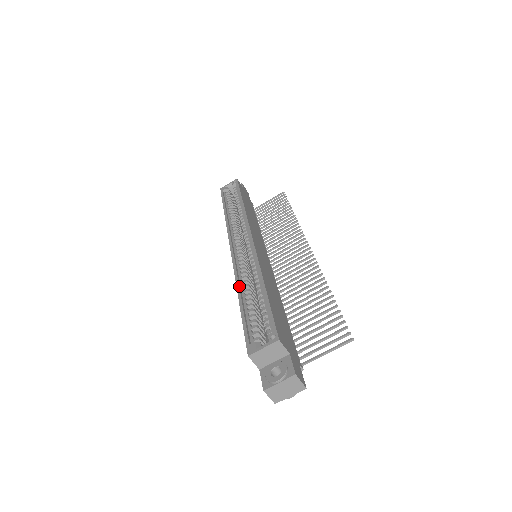
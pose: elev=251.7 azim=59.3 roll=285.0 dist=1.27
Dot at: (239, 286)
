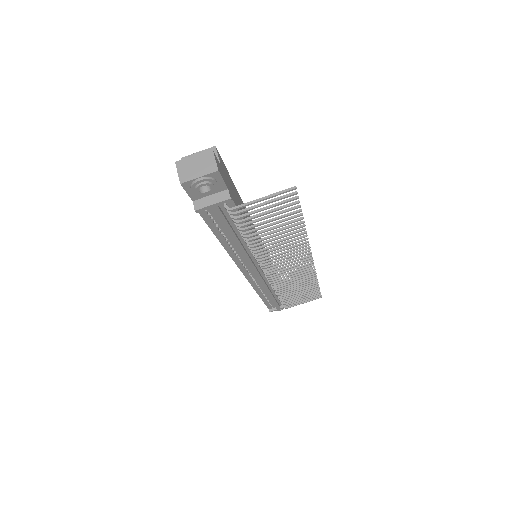
Dot at: occluded
